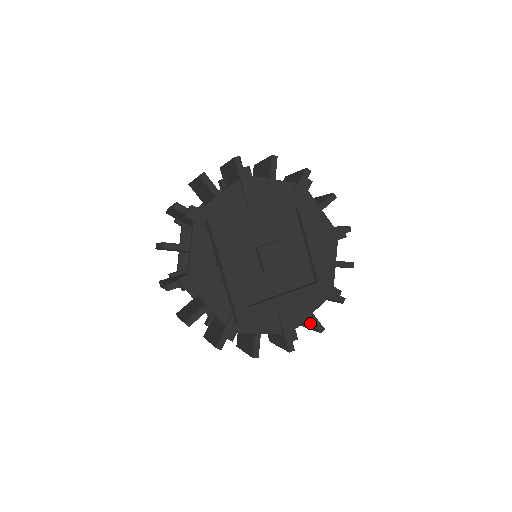
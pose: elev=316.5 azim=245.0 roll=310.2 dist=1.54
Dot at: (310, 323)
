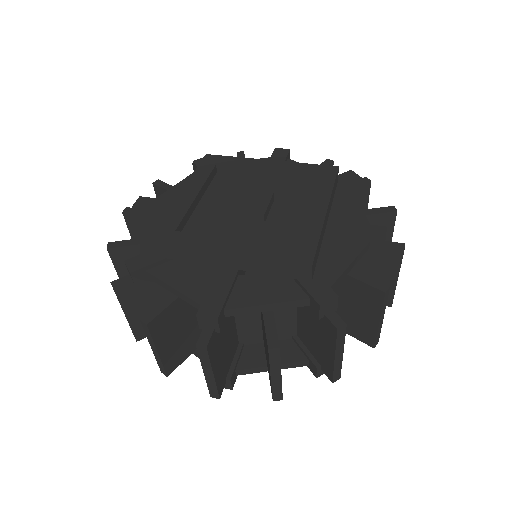
Dot at: occluded
